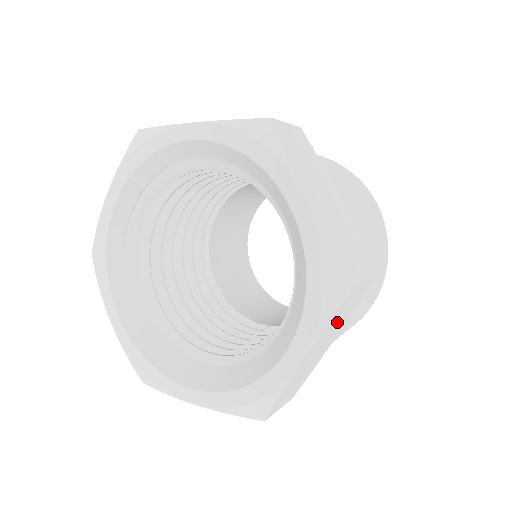
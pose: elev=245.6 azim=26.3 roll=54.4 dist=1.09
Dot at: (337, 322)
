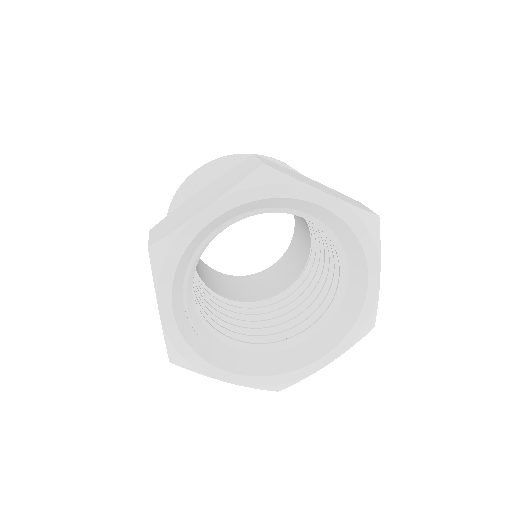
Dot at: occluded
